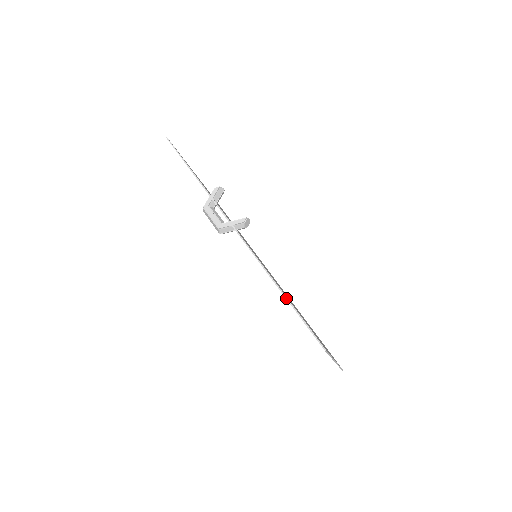
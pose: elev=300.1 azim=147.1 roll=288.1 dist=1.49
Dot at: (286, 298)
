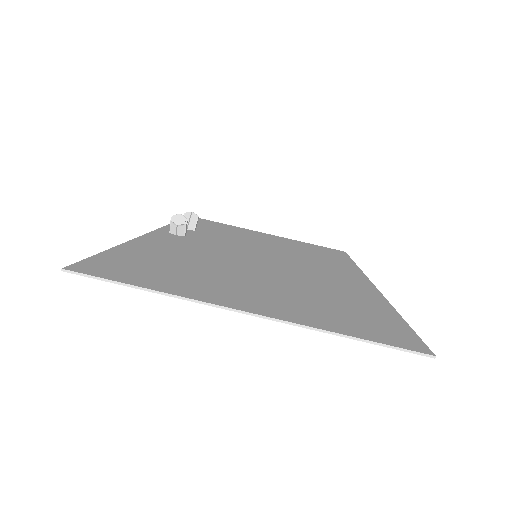
Dot at: (108, 250)
